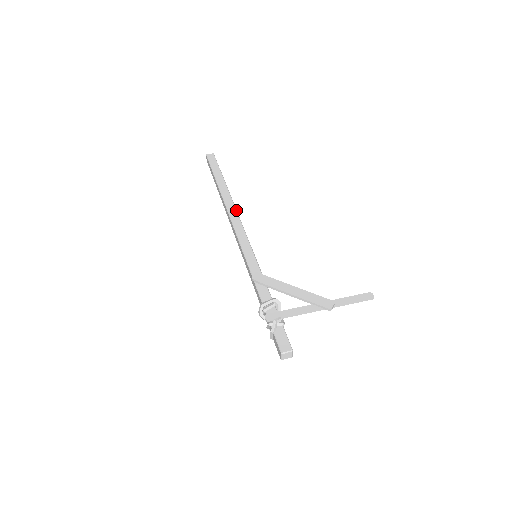
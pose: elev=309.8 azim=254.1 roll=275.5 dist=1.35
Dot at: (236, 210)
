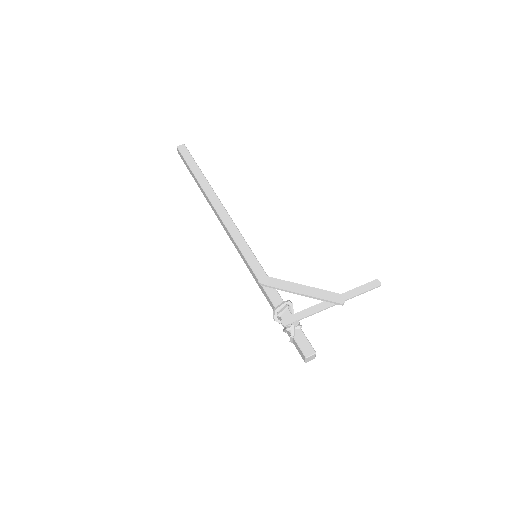
Dot at: (224, 208)
